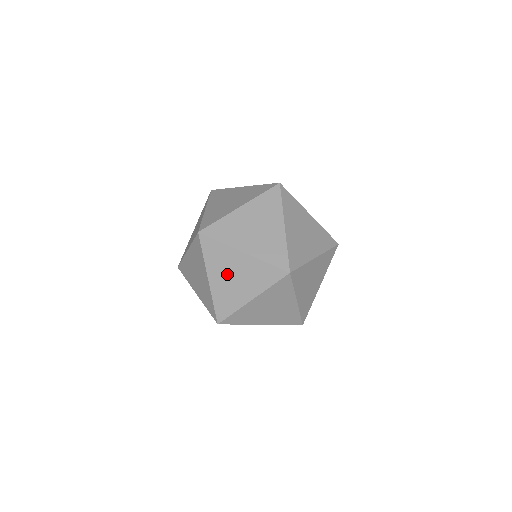
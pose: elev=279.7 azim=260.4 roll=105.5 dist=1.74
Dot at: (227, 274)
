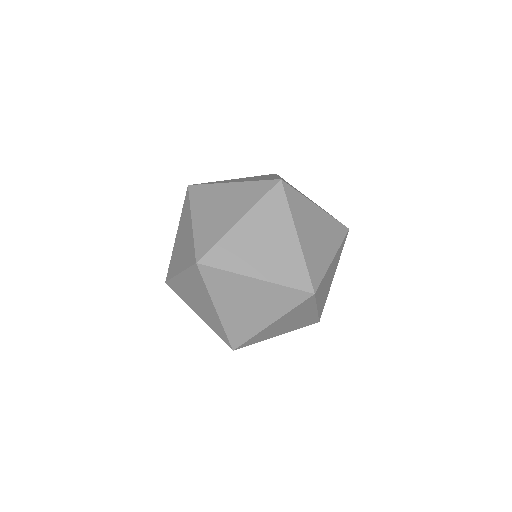
Dot at: (213, 207)
